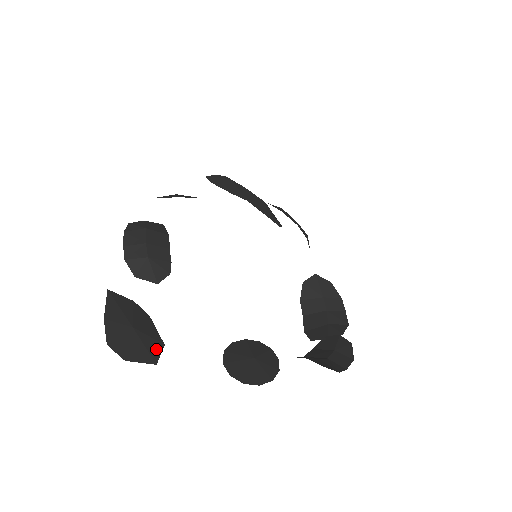
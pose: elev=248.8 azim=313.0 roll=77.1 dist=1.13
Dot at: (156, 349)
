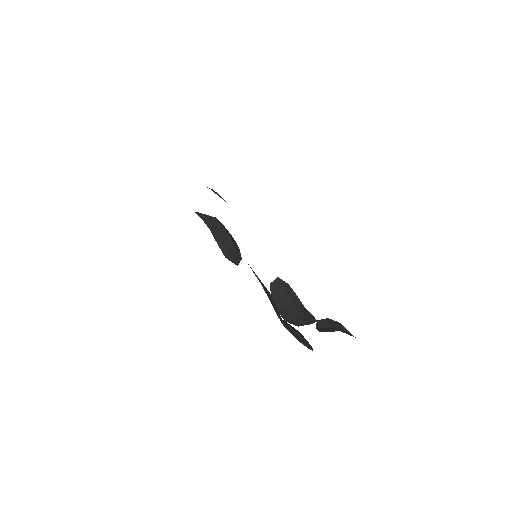
Dot at: (279, 313)
